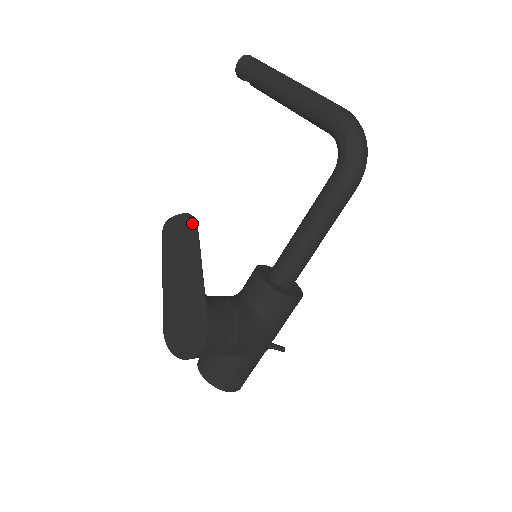
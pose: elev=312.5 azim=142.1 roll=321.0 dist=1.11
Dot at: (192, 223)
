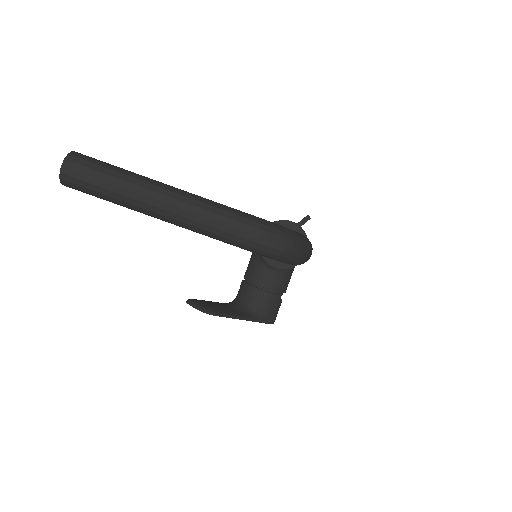
Dot at: occluded
